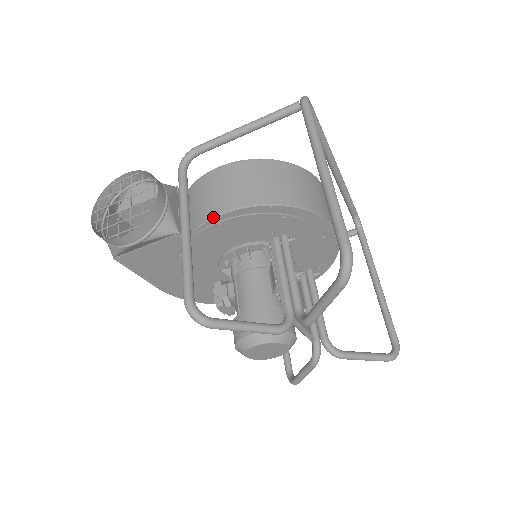
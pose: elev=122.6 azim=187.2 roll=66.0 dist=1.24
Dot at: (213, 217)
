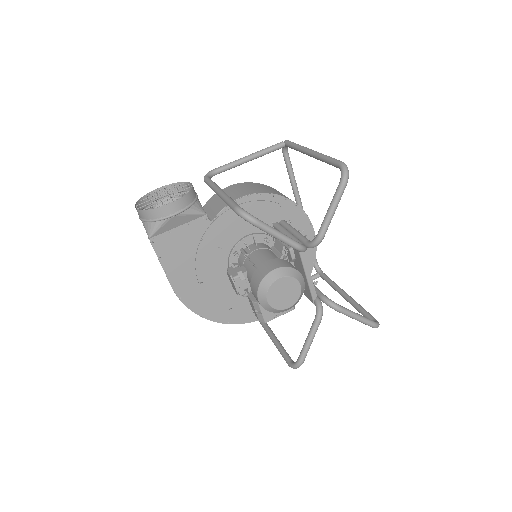
Dot at: occluded
